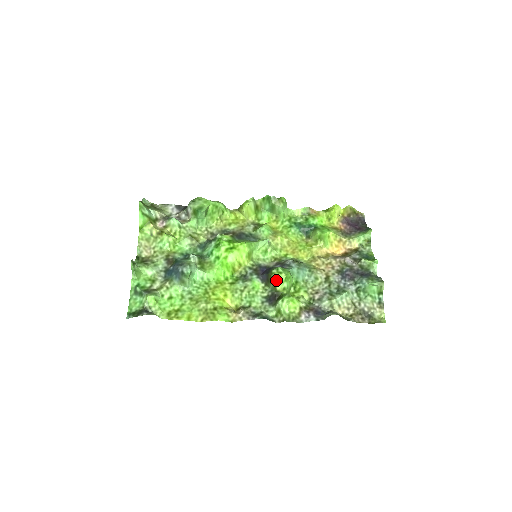
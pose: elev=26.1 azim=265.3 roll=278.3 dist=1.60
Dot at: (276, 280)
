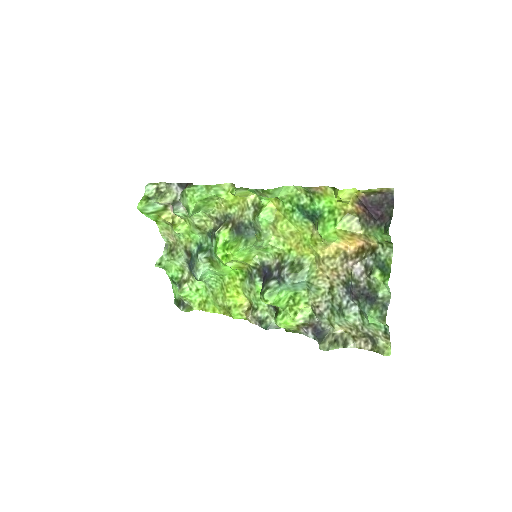
Dot at: occluded
